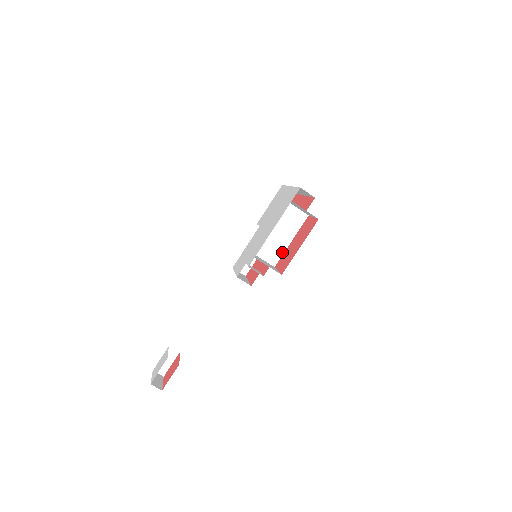
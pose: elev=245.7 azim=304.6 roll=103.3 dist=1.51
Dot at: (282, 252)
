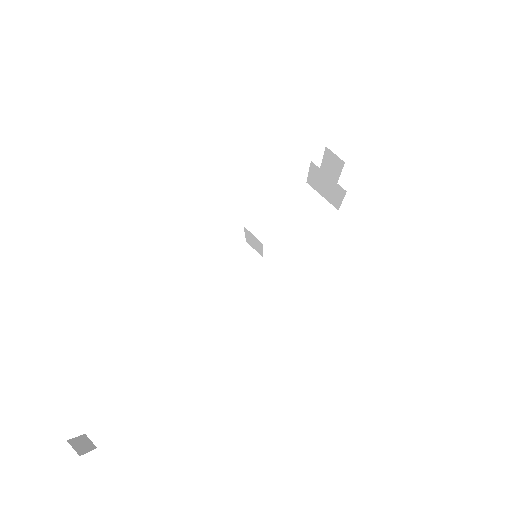
Dot at: (293, 252)
